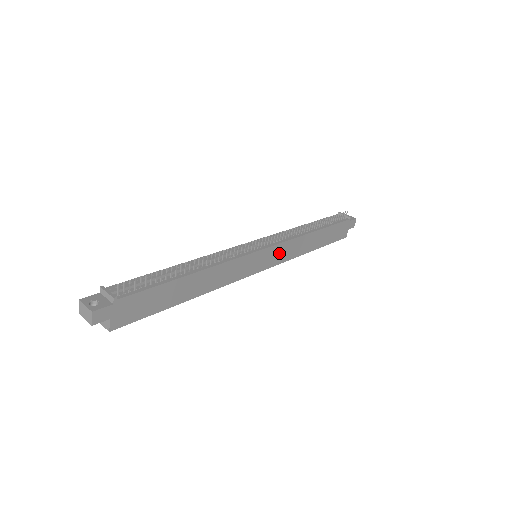
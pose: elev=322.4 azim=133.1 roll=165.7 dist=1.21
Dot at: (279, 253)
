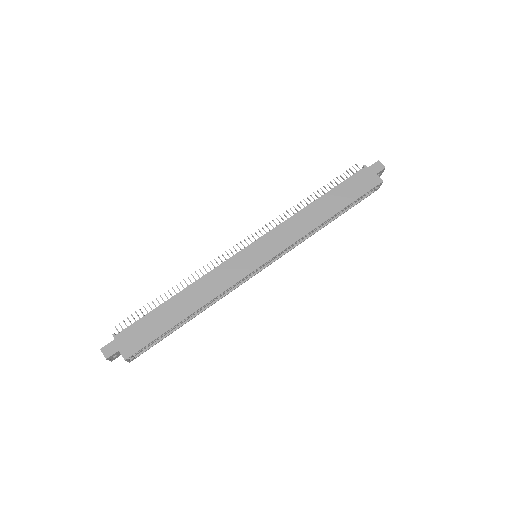
Dot at: (277, 239)
